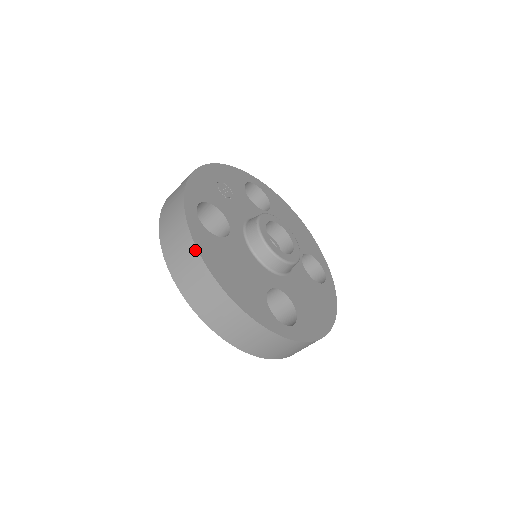
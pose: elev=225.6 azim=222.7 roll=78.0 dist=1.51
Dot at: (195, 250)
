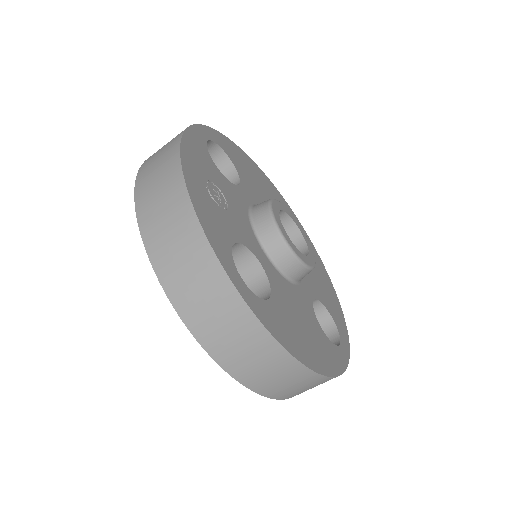
Dot at: (281, 350)
